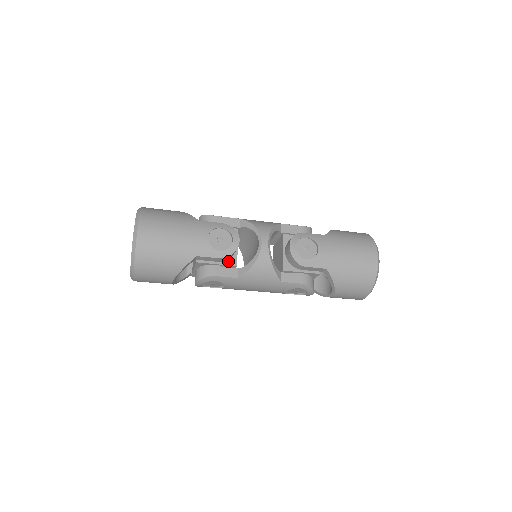
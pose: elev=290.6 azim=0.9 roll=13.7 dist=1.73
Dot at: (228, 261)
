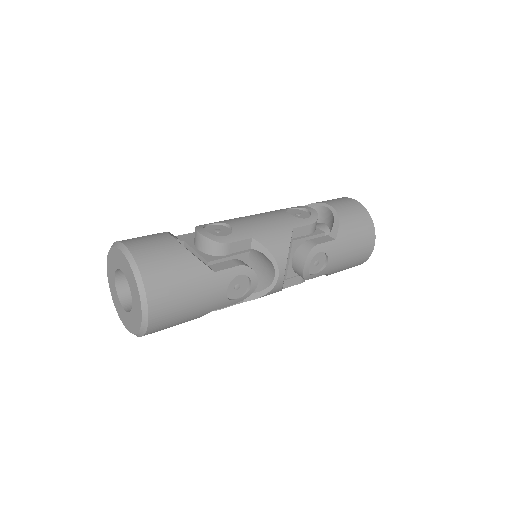
Dot at: occluded
